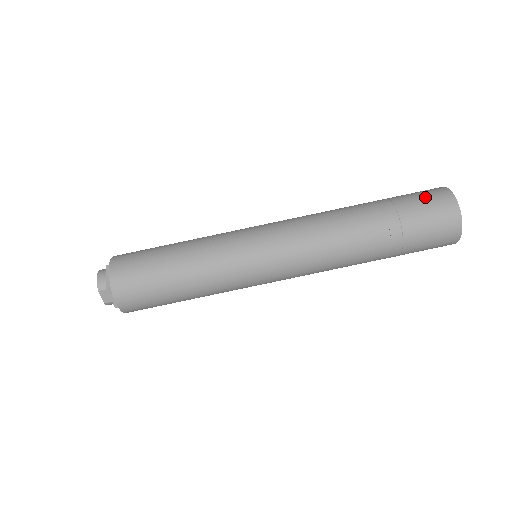
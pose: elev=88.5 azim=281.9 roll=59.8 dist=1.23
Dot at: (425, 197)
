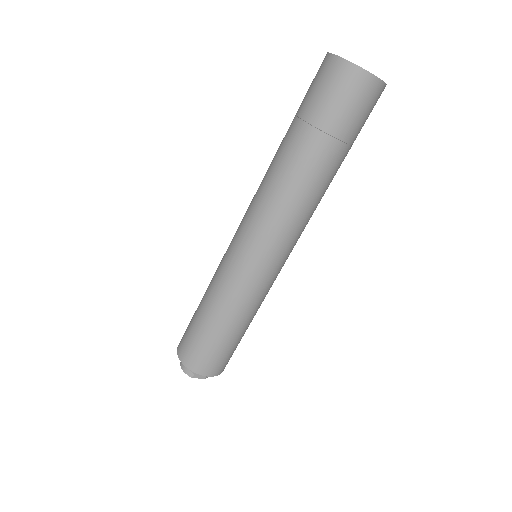
Dot at: (319, 85)
